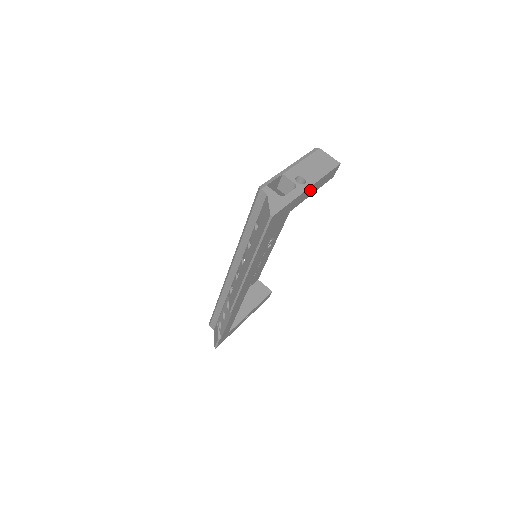
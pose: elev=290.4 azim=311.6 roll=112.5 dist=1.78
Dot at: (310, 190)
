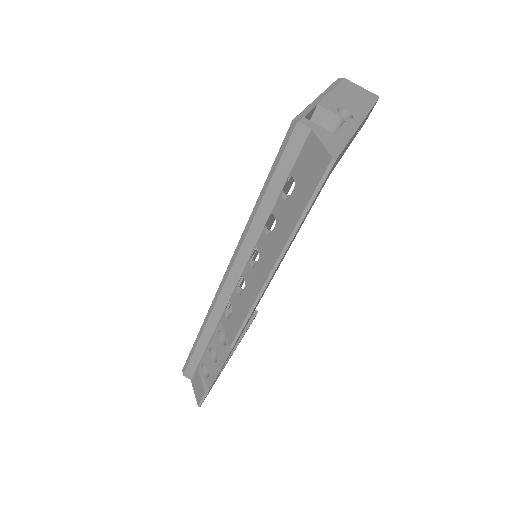
Dot at: occluded
